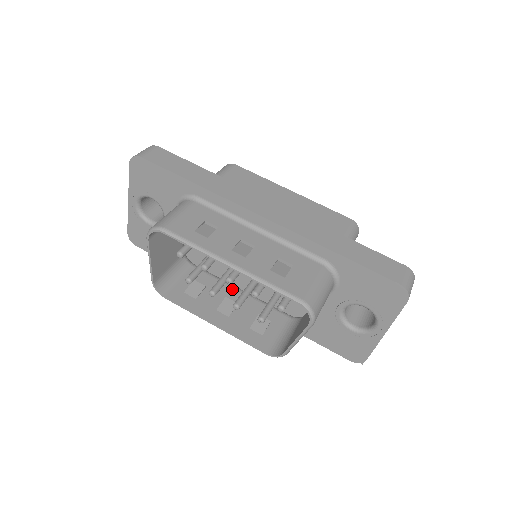
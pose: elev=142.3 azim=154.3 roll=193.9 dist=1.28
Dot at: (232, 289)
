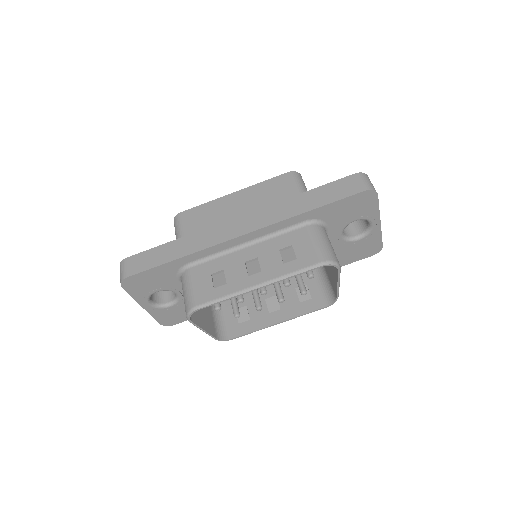
Dot at: occluded
